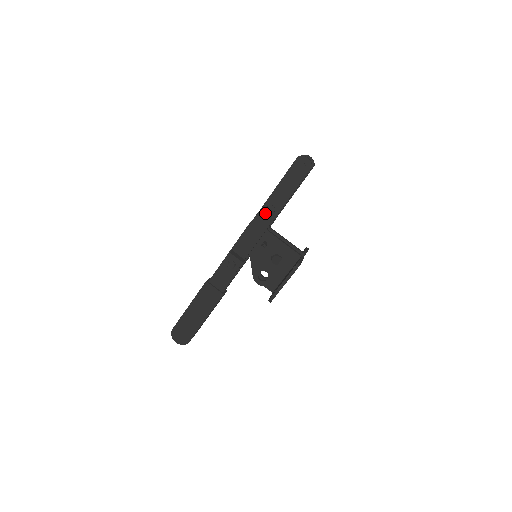
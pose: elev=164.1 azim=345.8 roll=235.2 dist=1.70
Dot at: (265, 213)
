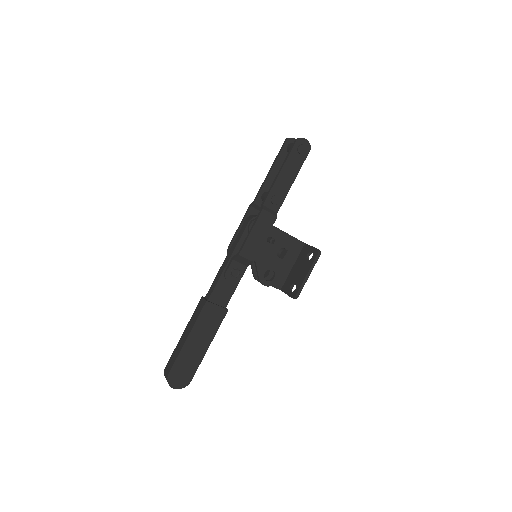
Dot at: (269, 205)
